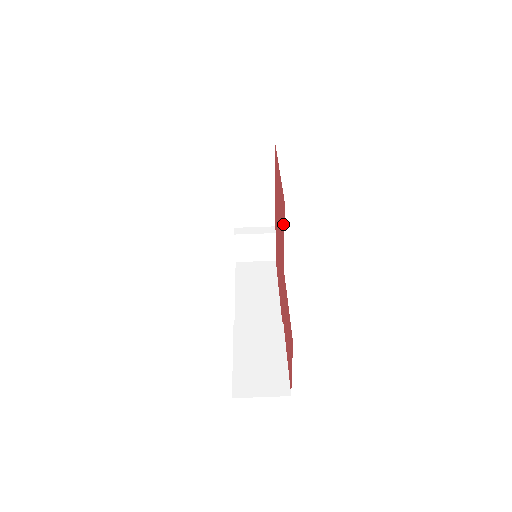
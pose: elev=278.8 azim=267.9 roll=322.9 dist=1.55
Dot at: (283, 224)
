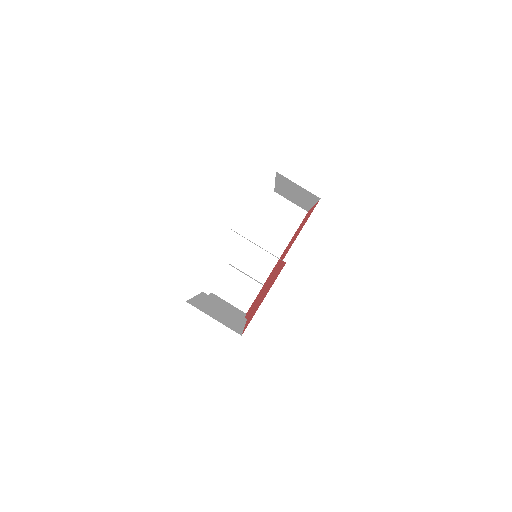
Dot at: occluded
